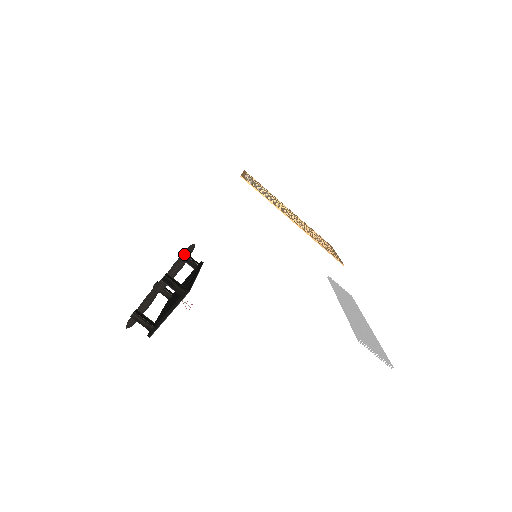
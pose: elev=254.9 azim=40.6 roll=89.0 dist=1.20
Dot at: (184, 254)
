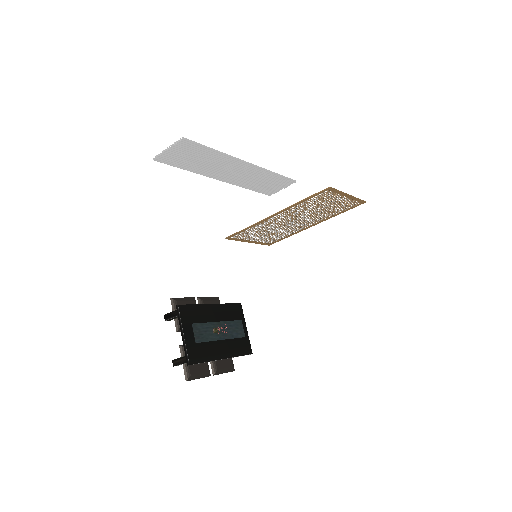
Dot at: occluded
